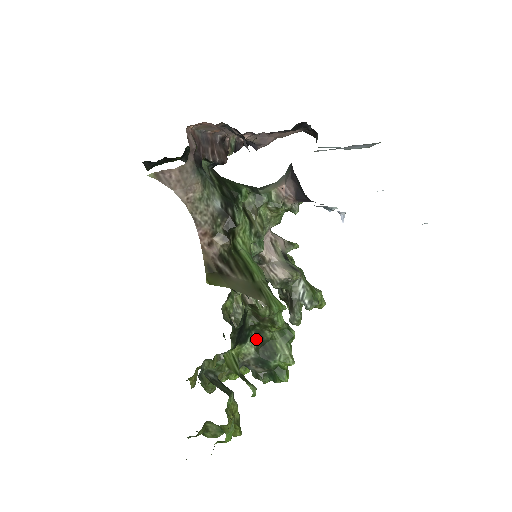
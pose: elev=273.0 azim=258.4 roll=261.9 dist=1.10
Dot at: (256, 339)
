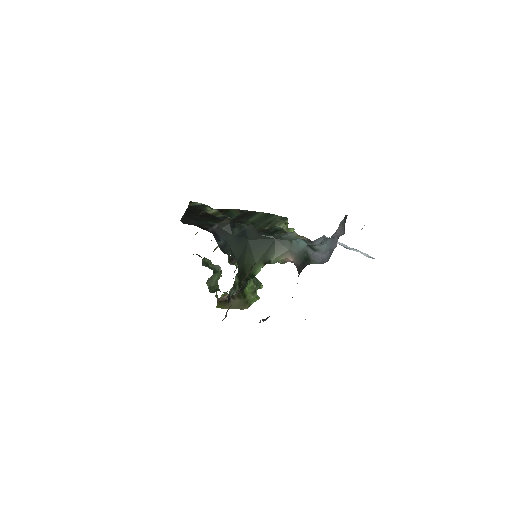
Dot at: occluded
